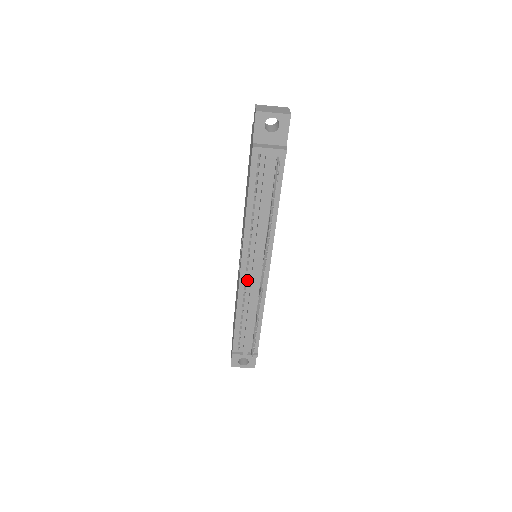
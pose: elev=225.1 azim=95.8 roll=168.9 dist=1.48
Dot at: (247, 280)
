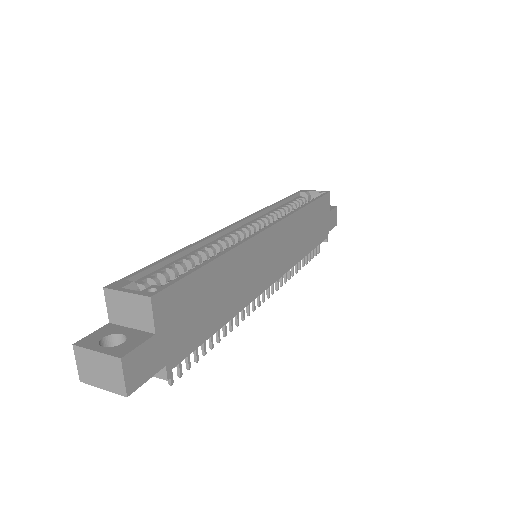
Dot at: occluded
